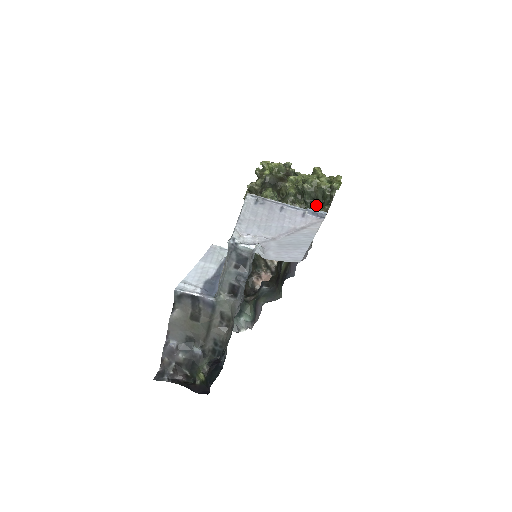
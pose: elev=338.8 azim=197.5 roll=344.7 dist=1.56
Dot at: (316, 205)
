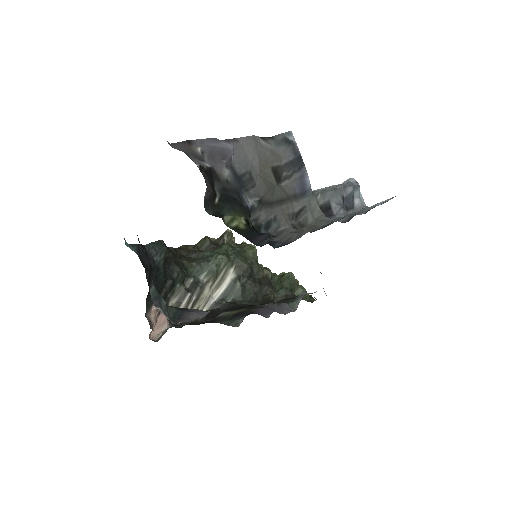
Dot at: occluded
